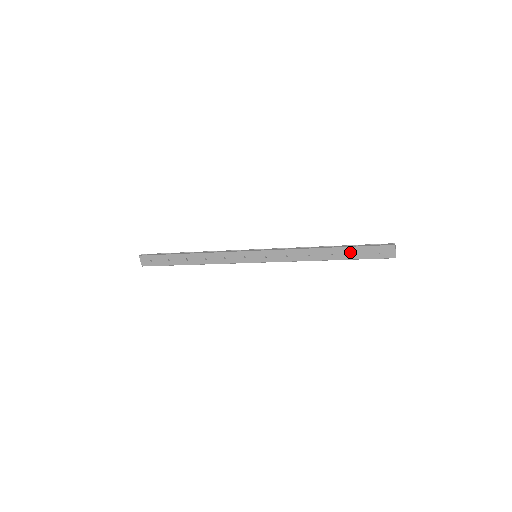
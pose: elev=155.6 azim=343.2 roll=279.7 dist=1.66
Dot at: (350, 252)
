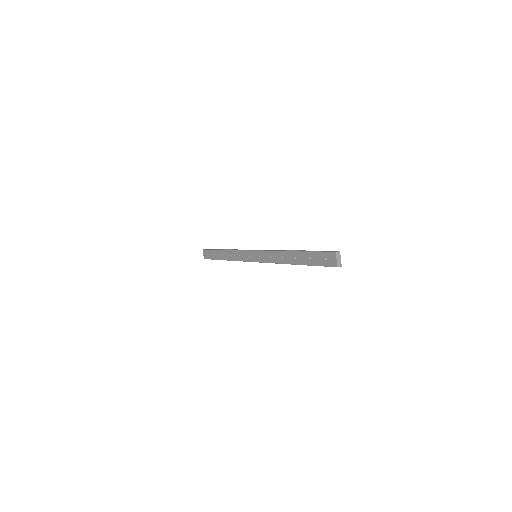
Dot at: (307, 257)
